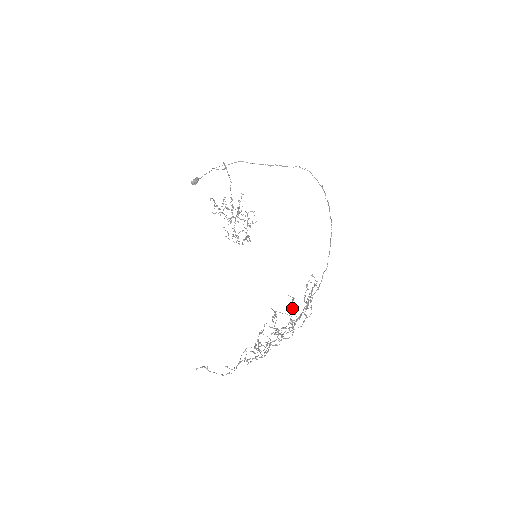
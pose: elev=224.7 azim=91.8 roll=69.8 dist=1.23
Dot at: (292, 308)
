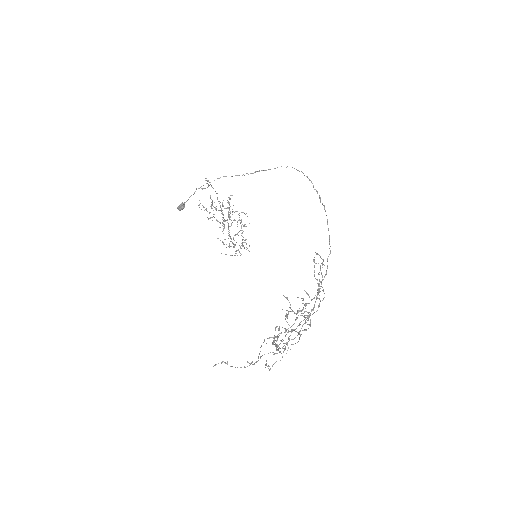
Dot at: occluded
